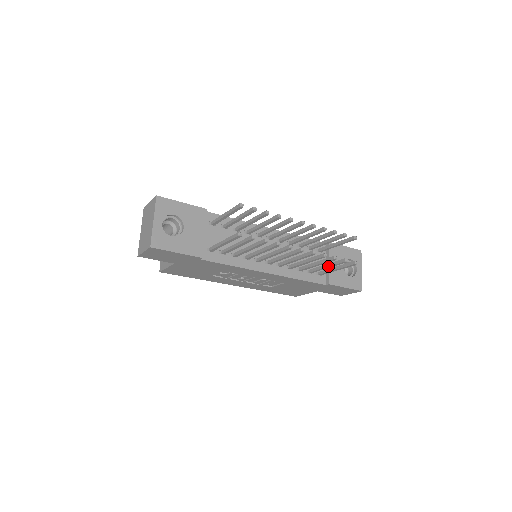
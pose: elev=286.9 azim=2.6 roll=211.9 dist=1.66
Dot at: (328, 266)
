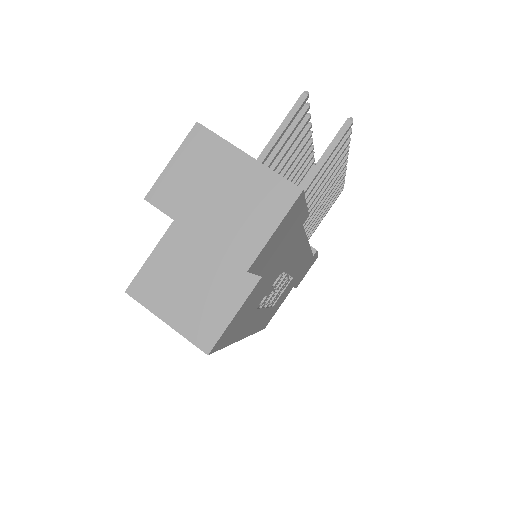
Dot at: (326, 209)
